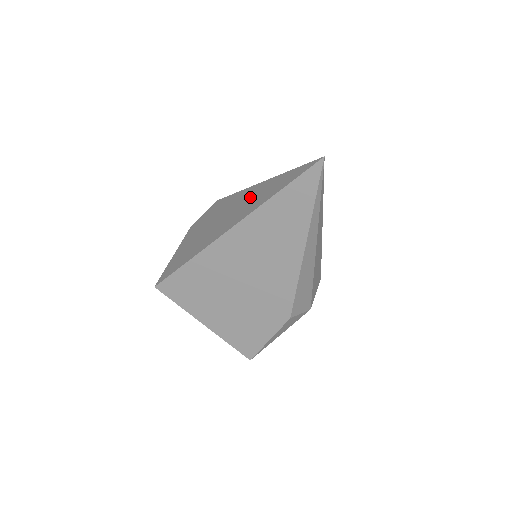
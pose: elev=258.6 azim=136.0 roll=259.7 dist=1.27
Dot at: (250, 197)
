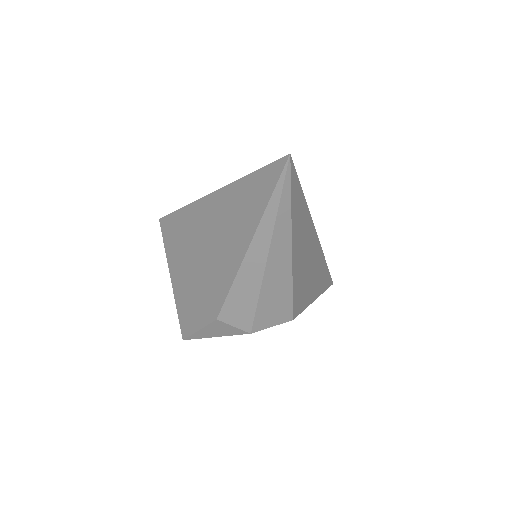
Dot at: occluded
